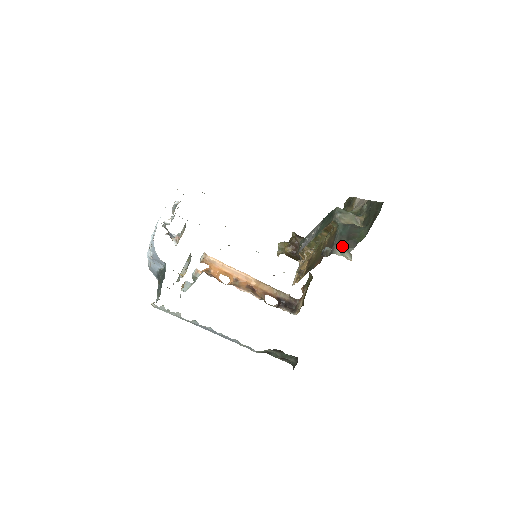
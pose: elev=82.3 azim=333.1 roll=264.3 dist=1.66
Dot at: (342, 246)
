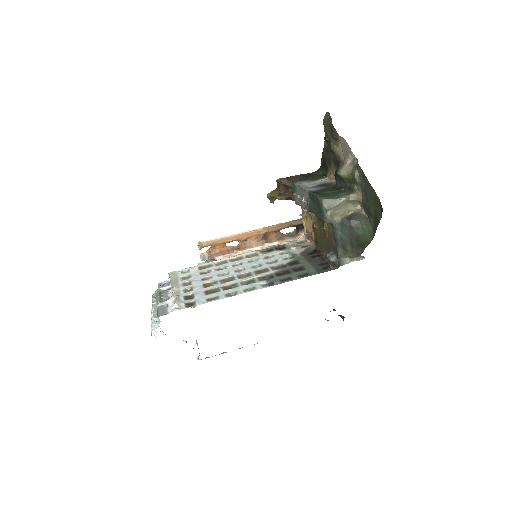
Dot at: (348, 255)
